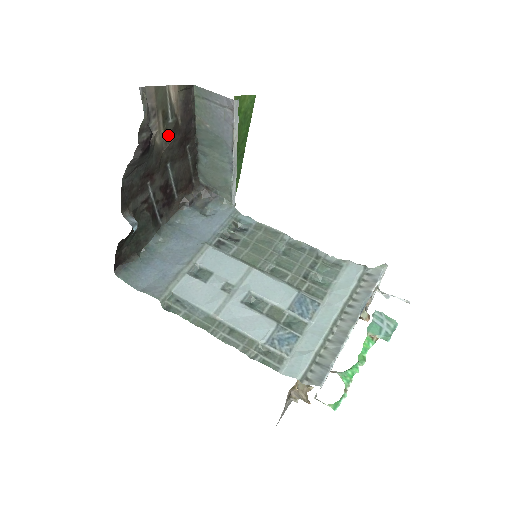
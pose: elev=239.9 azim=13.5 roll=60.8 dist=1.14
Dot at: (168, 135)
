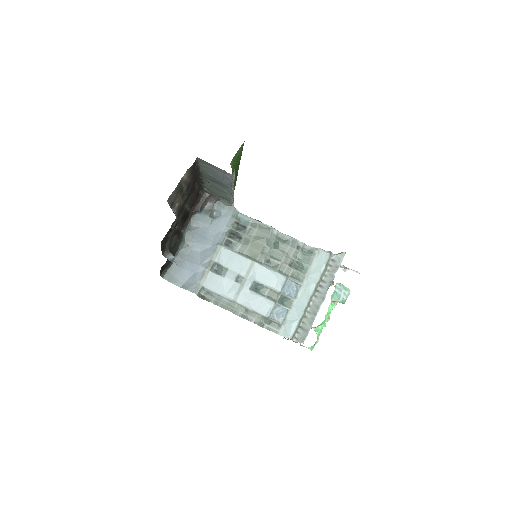
Dot at: (184, 195)
